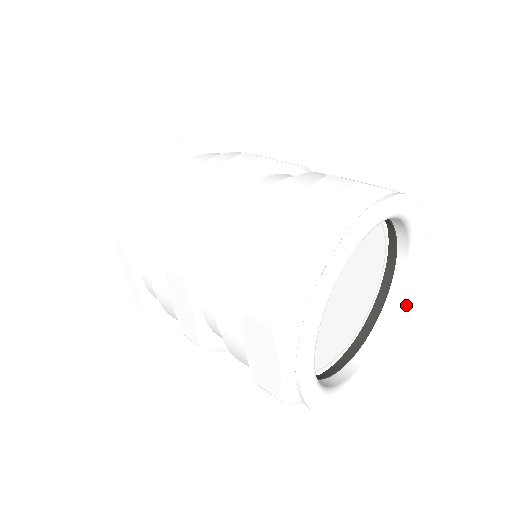
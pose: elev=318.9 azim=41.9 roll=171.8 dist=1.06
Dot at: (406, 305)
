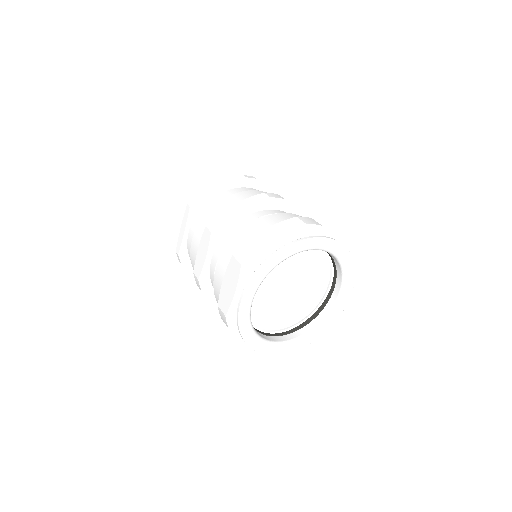
Dot at: (326, 326)
